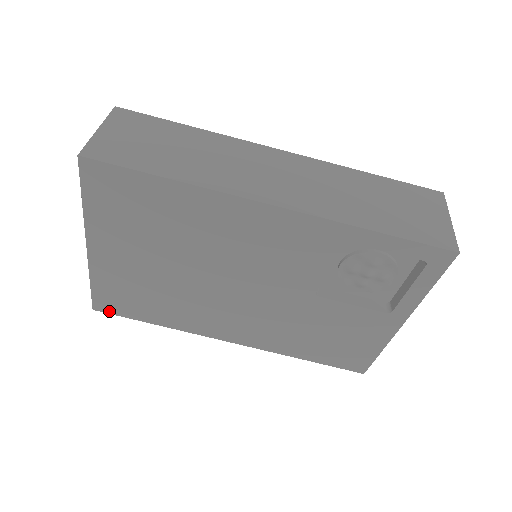
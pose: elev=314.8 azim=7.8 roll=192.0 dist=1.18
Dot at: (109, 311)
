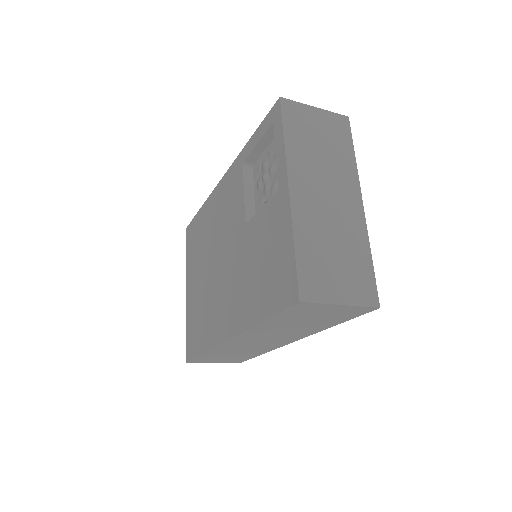
Dot at: (190, 357)
